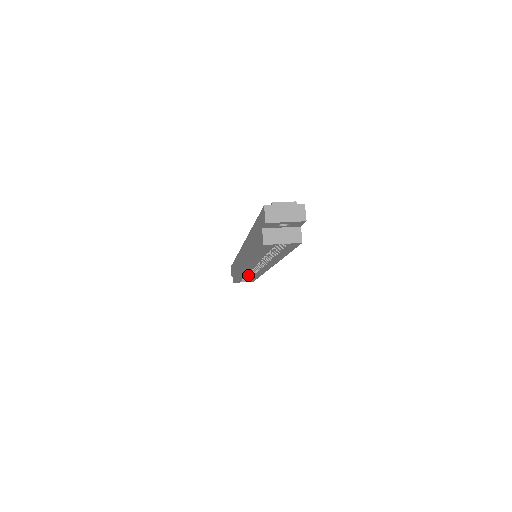
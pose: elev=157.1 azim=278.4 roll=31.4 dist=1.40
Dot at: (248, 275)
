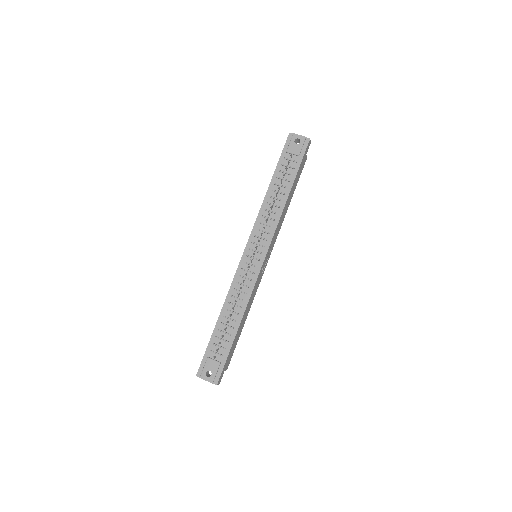
Dot at: occluded
